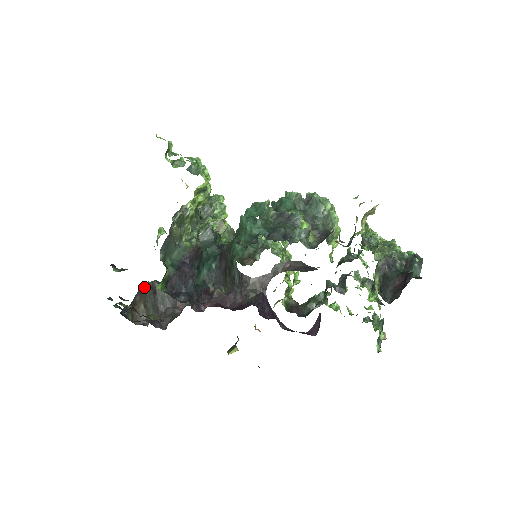
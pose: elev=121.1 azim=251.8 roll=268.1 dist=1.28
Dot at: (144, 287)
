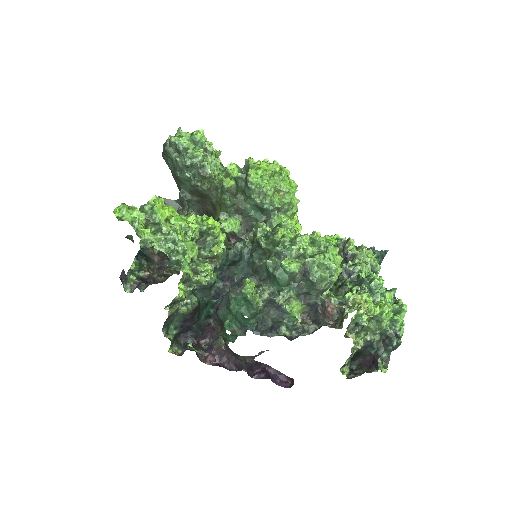
Dot at: occluded
